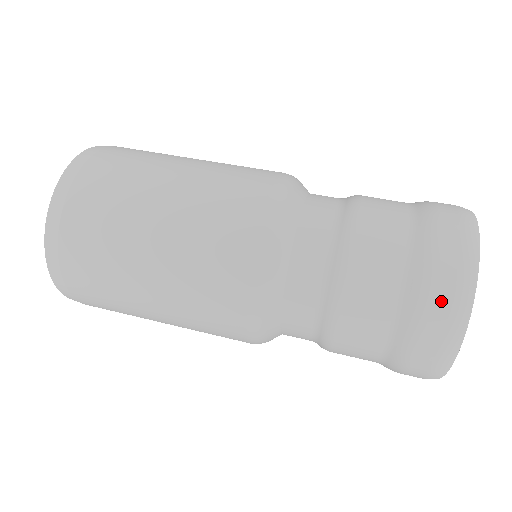
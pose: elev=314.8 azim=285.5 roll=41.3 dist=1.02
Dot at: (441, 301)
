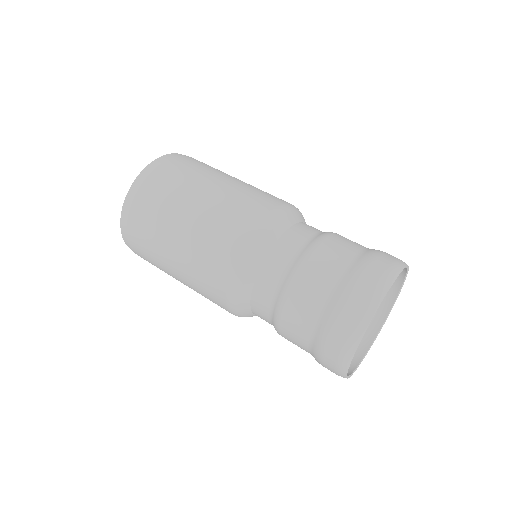
Dot at: (328, 367)
